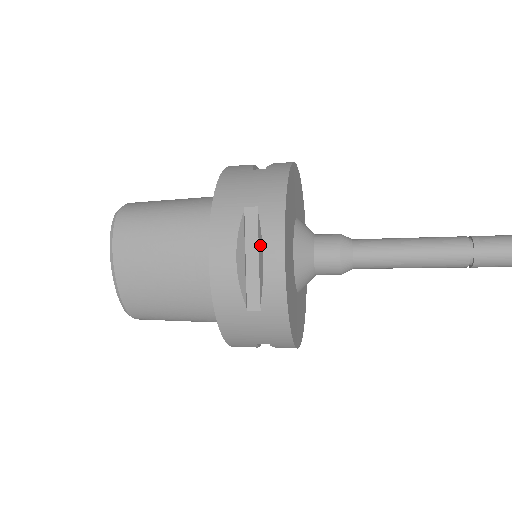
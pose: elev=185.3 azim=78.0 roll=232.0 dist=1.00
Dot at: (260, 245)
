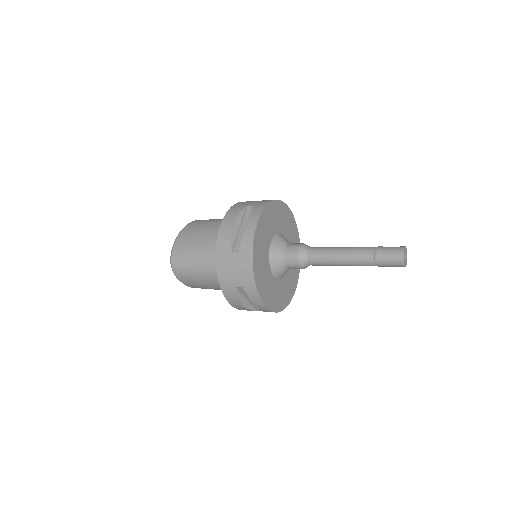
Dot at: (252, 300)
